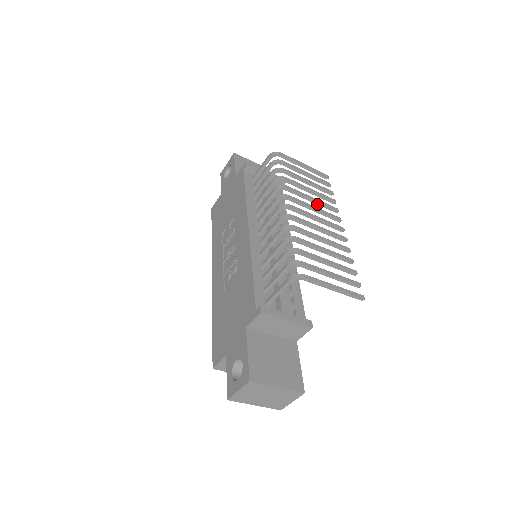
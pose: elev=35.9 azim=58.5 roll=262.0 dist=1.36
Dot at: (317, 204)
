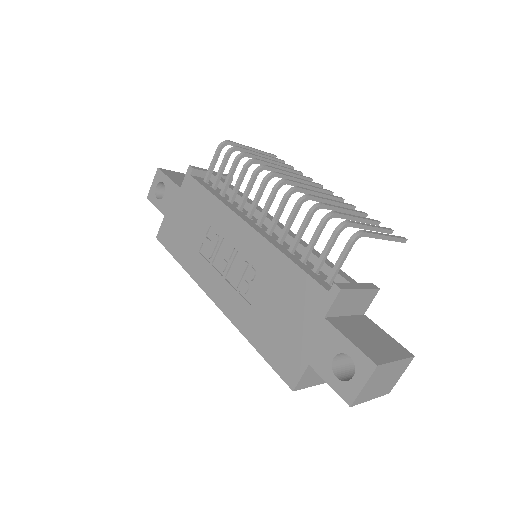
Dot at: occluded
